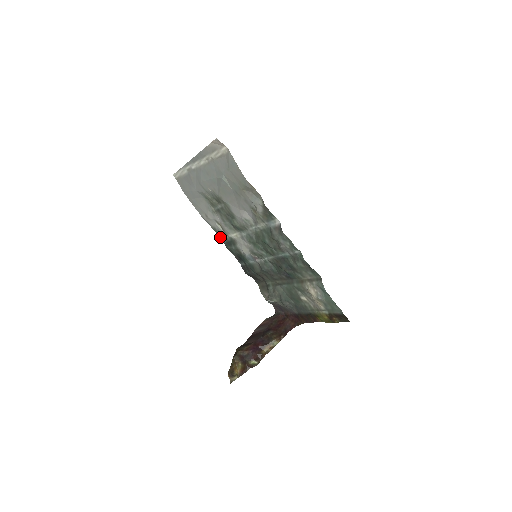
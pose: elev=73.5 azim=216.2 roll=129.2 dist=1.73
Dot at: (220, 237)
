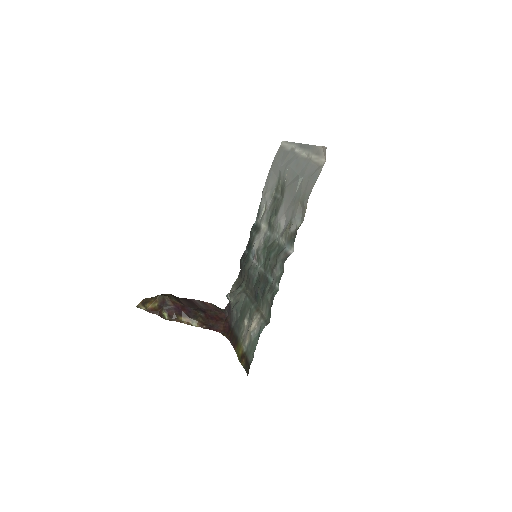
Dot at: (257, 217)
